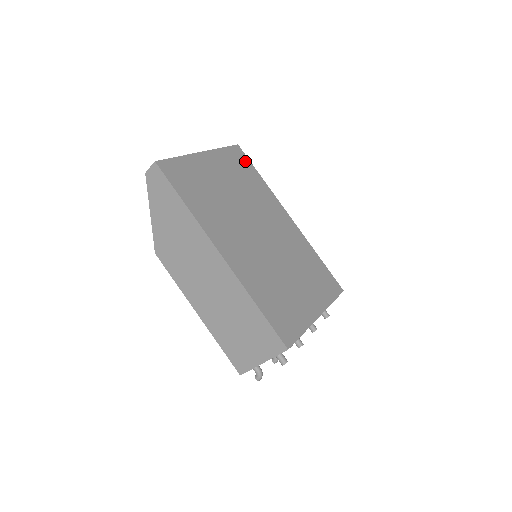
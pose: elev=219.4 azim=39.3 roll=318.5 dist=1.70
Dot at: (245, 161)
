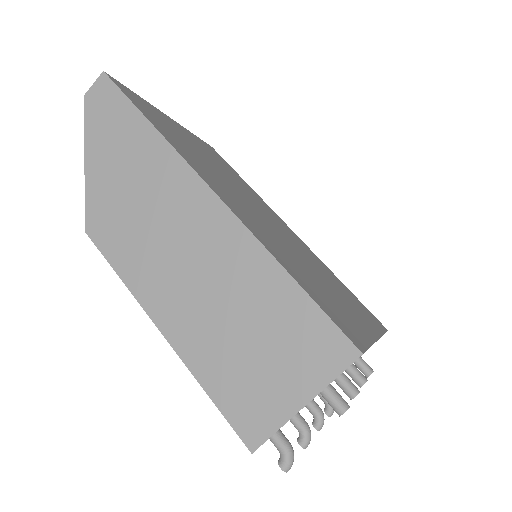
Dot at: (224, 161)
